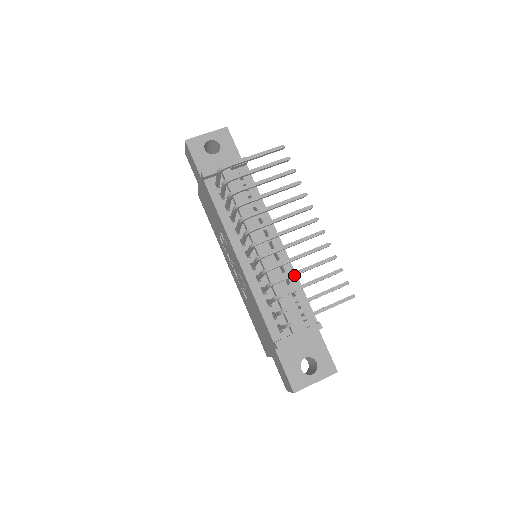
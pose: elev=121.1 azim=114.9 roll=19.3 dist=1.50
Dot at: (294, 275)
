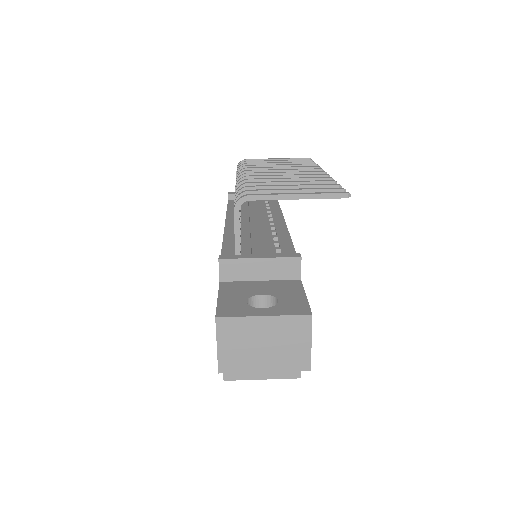
Dot at: (271, 182)
